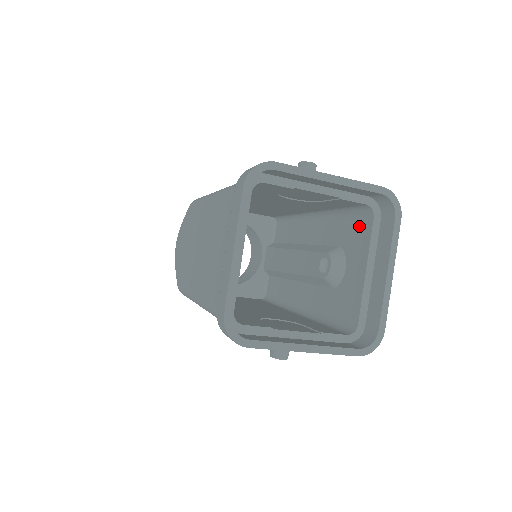
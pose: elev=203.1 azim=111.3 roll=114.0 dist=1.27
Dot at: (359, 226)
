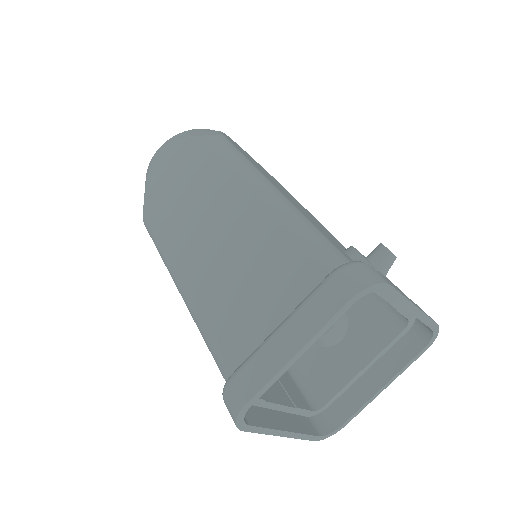
Dot at: (381, 319)
